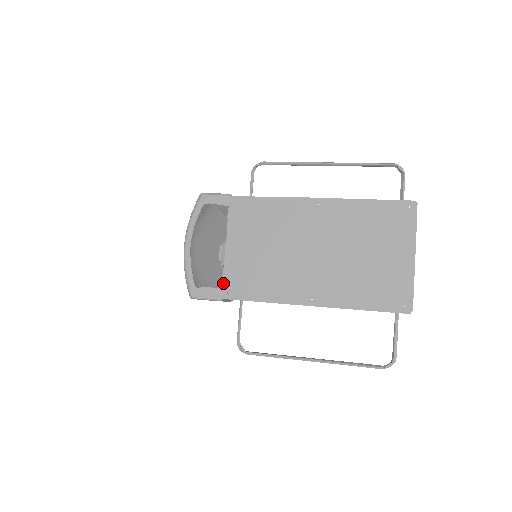
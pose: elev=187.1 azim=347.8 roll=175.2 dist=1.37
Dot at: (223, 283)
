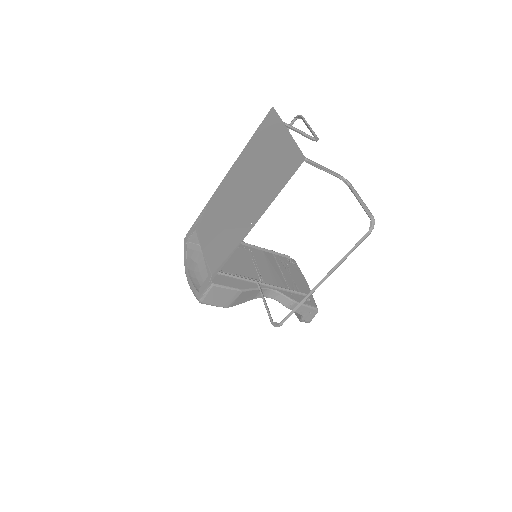
Dot at: (208, 272)
